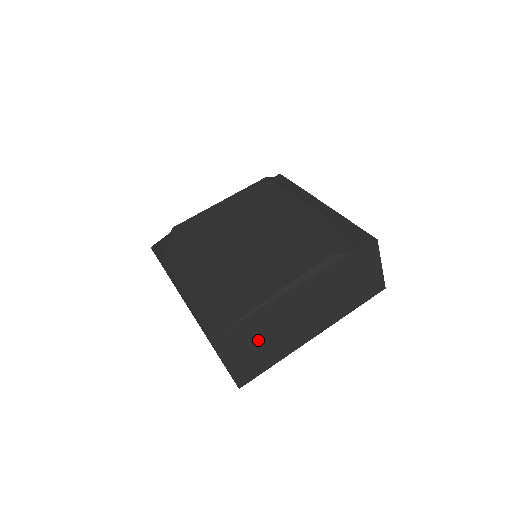
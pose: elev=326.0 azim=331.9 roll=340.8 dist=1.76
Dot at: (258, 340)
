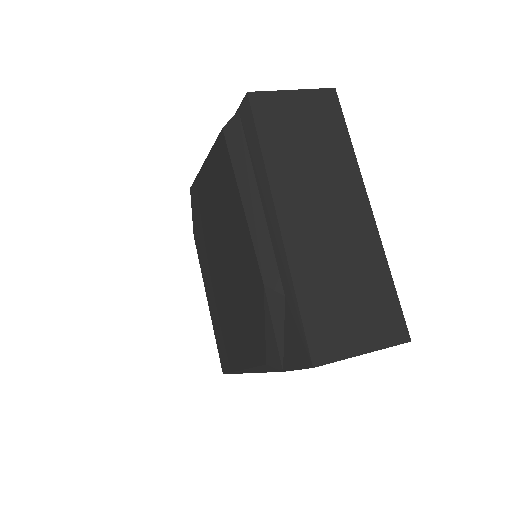
Dot at: occluded
